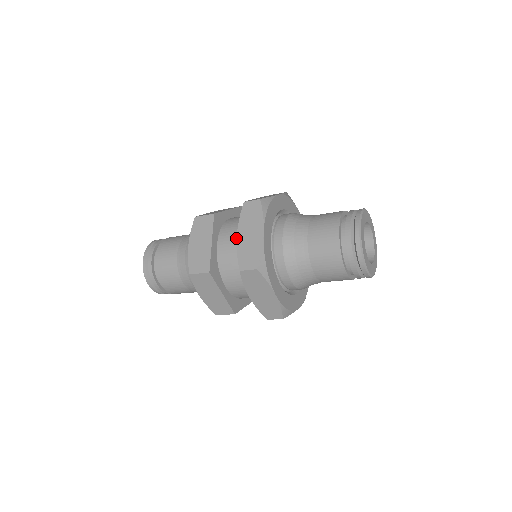
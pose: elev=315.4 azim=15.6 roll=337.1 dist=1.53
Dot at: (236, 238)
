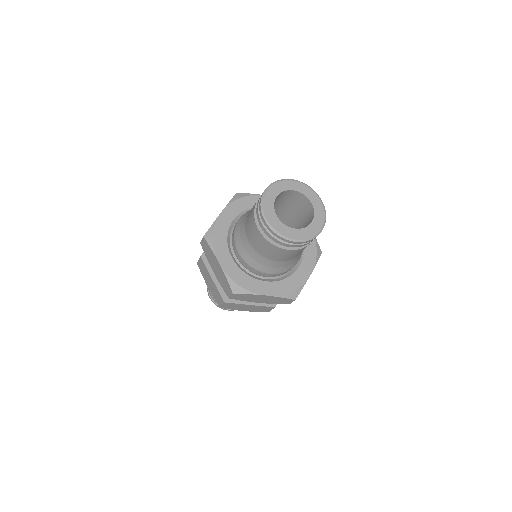
Dot at: occluded
